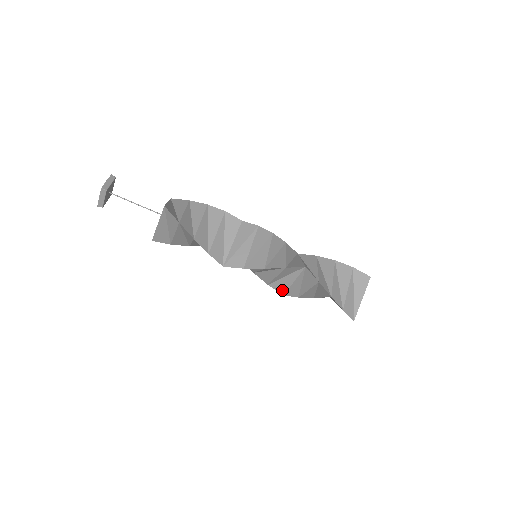
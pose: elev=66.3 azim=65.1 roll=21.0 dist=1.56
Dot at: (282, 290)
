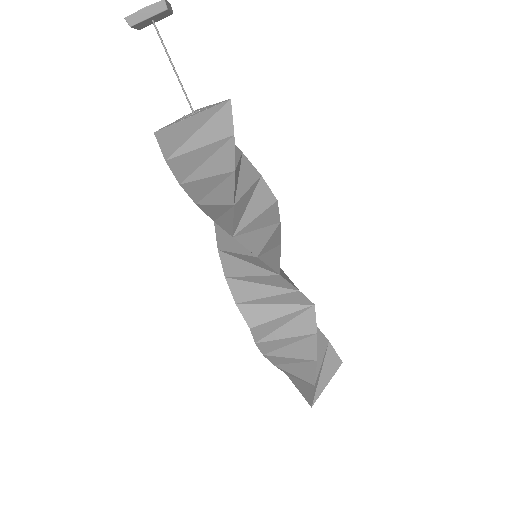
Dot at: (253, 320)
